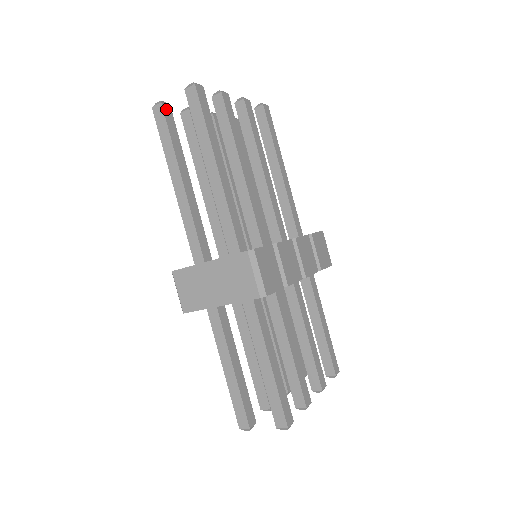
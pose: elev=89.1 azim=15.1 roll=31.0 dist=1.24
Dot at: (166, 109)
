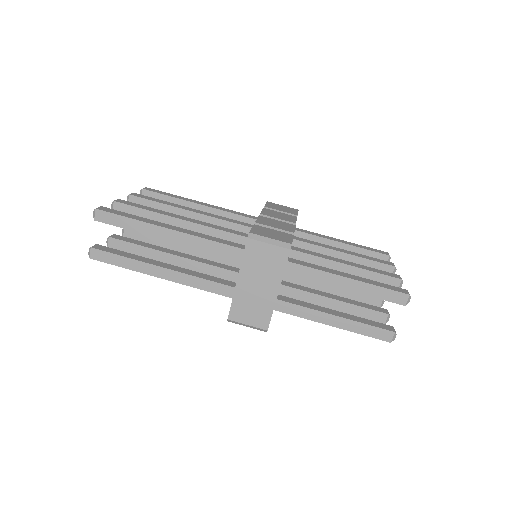
Dot at: (98, 248)
